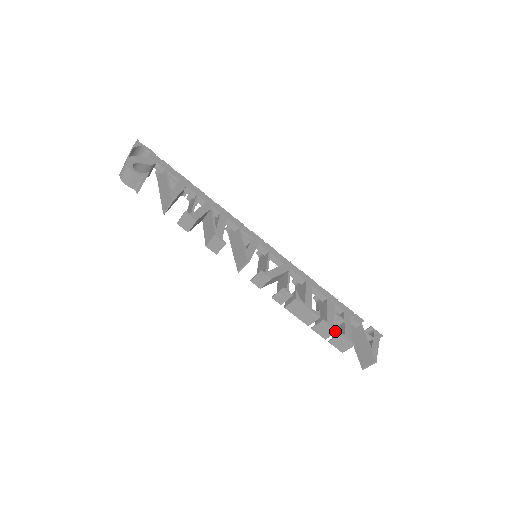
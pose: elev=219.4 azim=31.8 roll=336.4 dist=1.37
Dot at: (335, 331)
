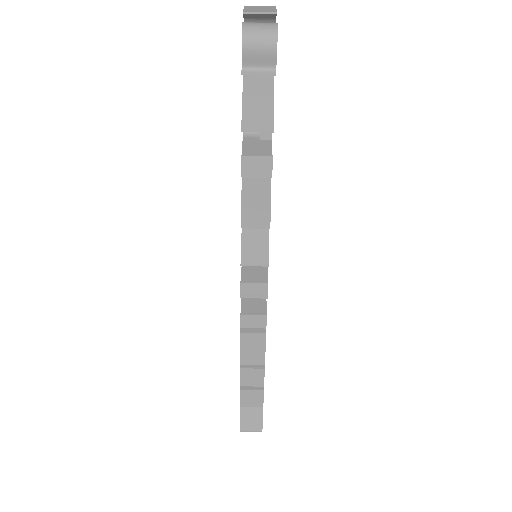
Dot at: (262, 385)
